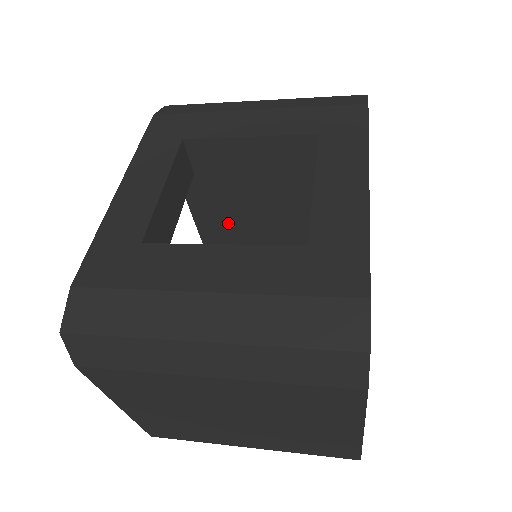
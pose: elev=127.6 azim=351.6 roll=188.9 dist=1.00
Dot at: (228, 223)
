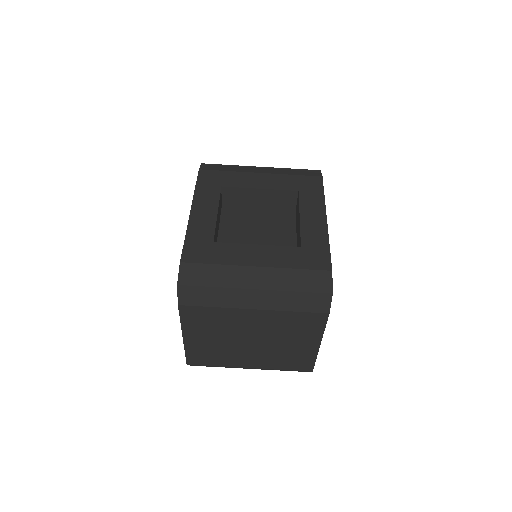
Dot at: (226, 237)
